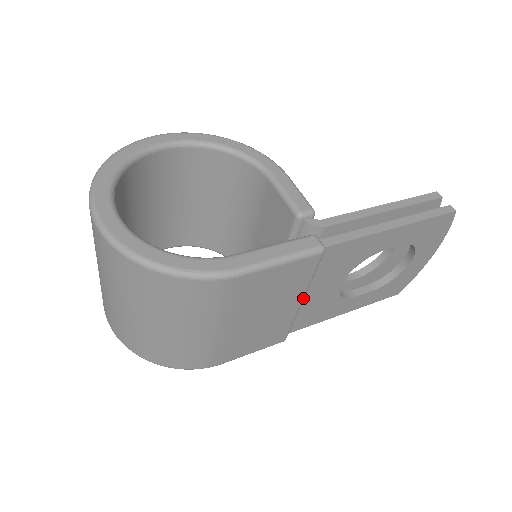
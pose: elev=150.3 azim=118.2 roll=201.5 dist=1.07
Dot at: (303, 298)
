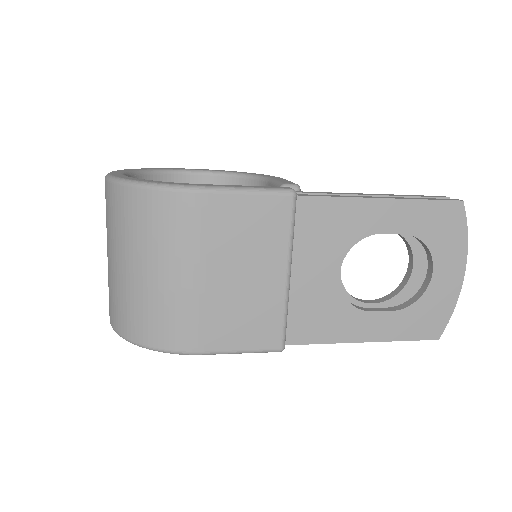
Dot at: (288, 269)
